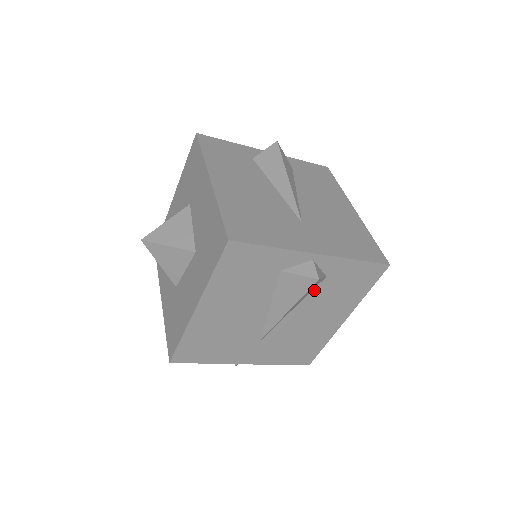
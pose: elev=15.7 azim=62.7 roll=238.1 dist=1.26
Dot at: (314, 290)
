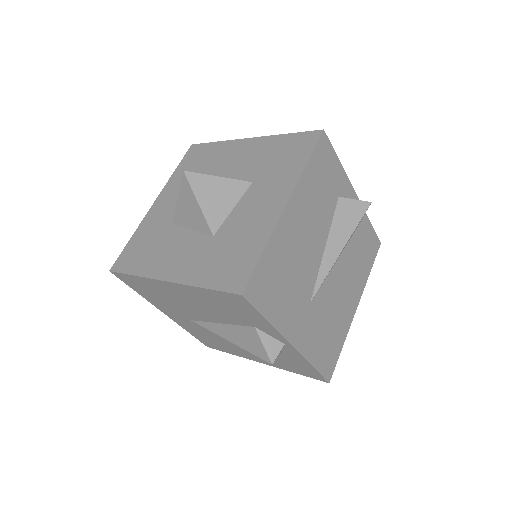
Dot at: (349, 243)
